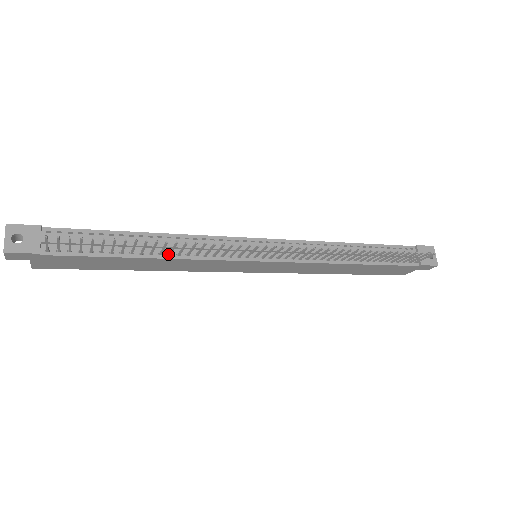
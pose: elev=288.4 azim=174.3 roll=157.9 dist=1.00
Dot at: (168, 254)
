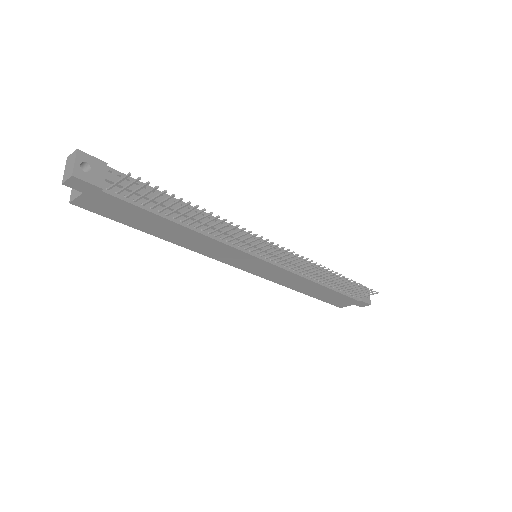
Dot at: (202, 229)
